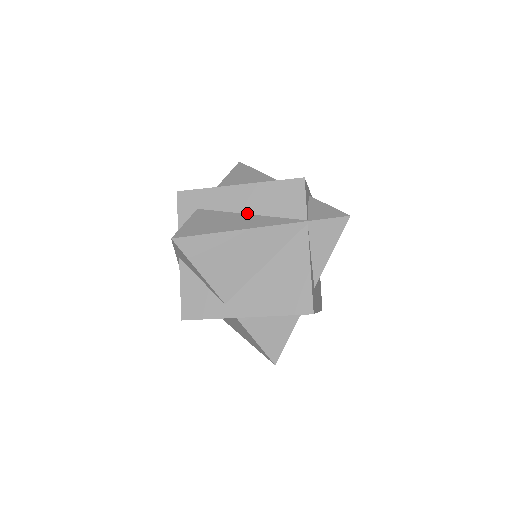
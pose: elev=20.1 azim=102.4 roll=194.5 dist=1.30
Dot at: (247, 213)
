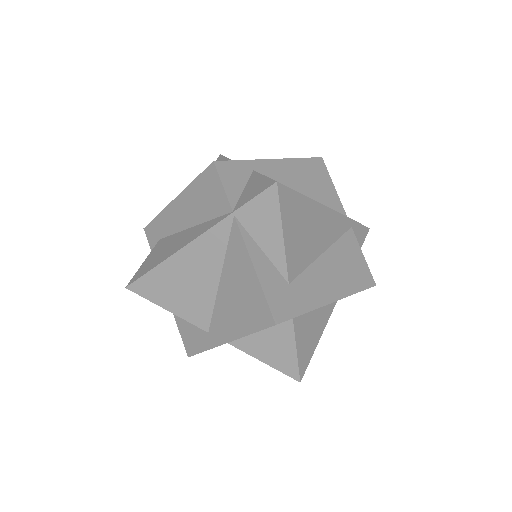
Dot at: (189, 227)
